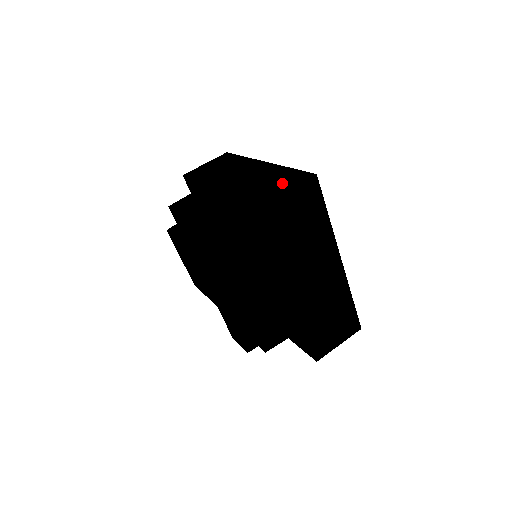
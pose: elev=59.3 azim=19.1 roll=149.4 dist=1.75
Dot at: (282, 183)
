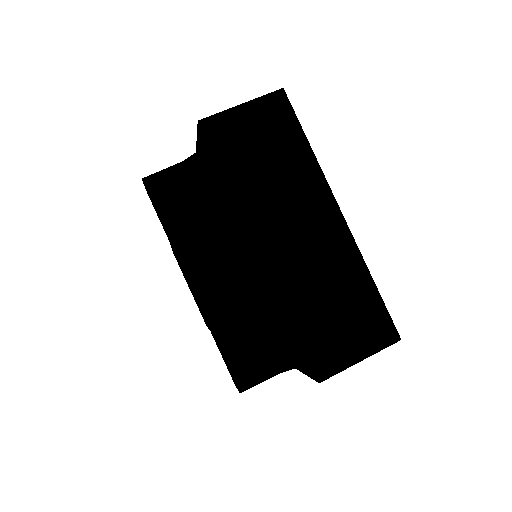
Dot at: occluded
